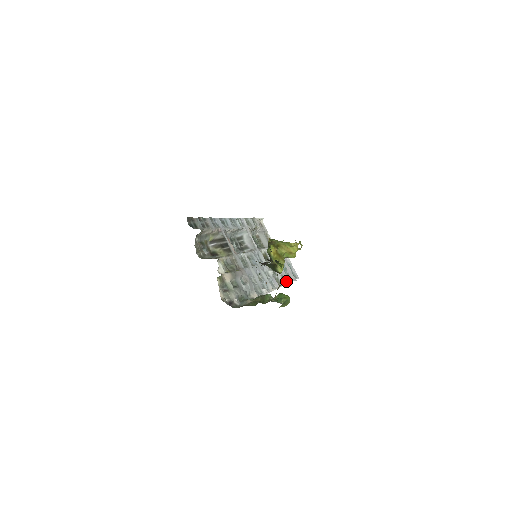
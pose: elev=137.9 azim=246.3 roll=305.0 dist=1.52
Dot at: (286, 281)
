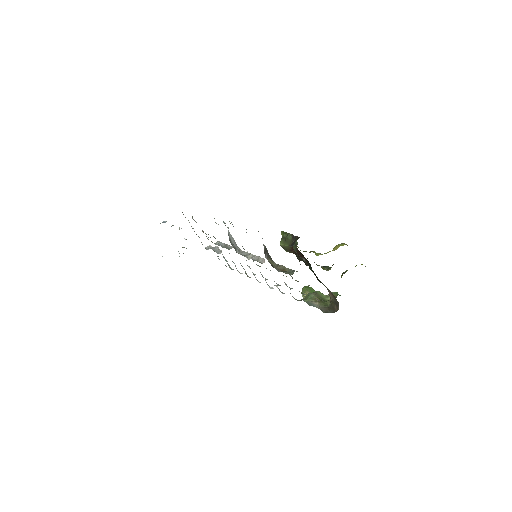
Dot at: occluded
